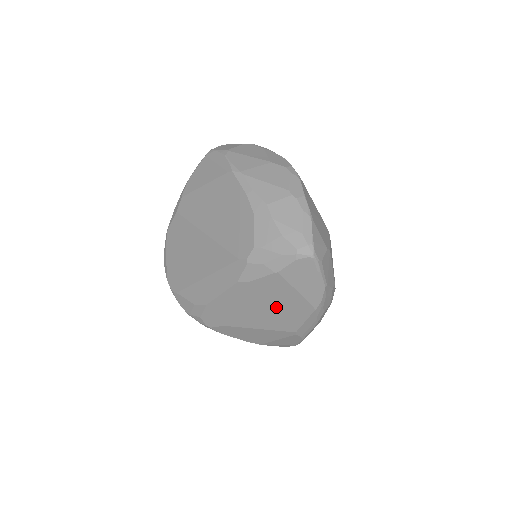
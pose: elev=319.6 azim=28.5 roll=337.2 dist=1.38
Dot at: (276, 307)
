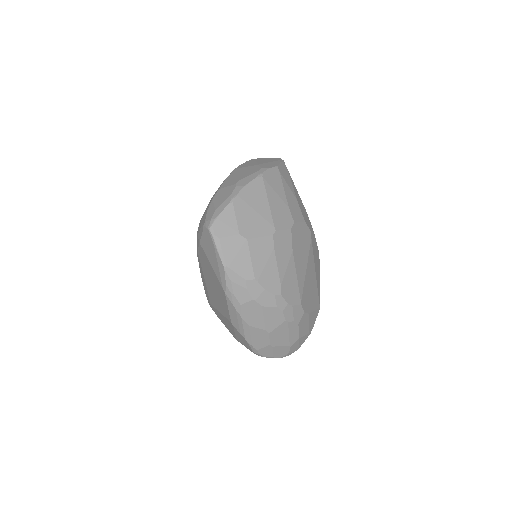
Dot at: (214, 286)
